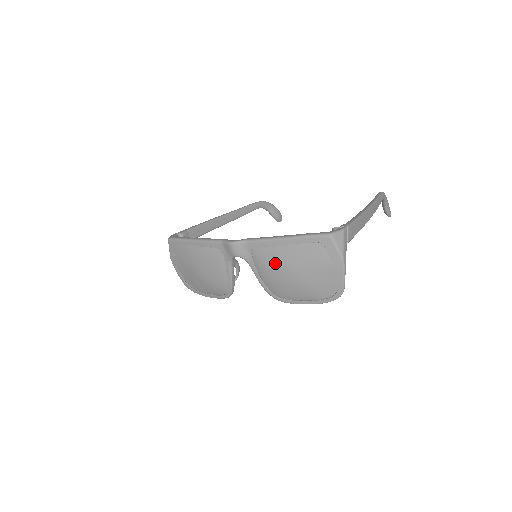
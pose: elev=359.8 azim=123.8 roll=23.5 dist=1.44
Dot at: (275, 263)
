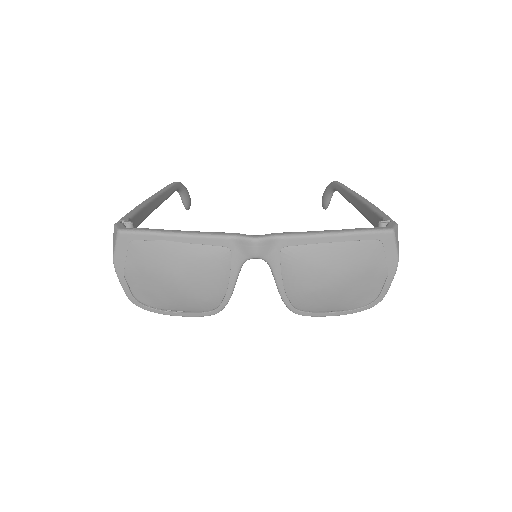
Dot at: (315, 266)
